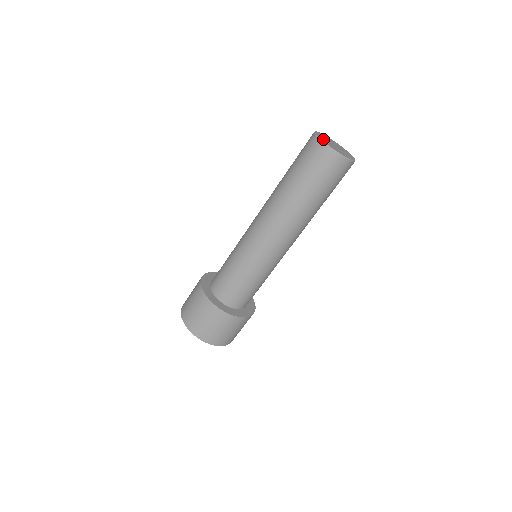
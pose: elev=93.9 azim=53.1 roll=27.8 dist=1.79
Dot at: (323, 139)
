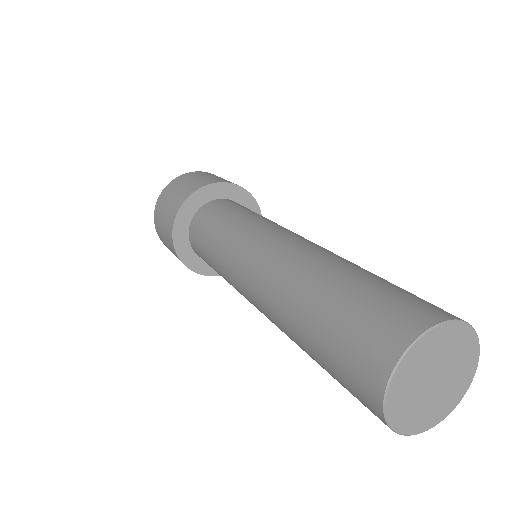
Dot at: (400, 395)
